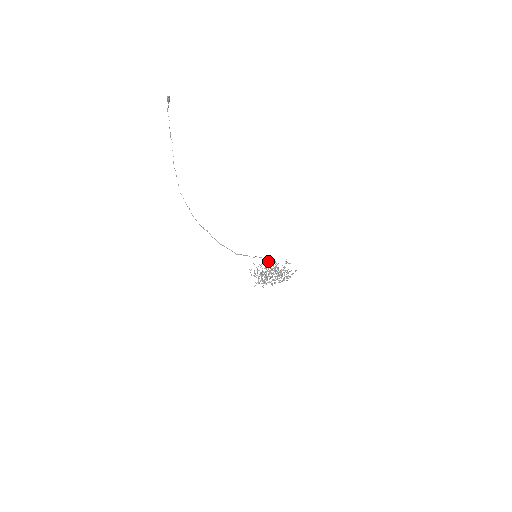
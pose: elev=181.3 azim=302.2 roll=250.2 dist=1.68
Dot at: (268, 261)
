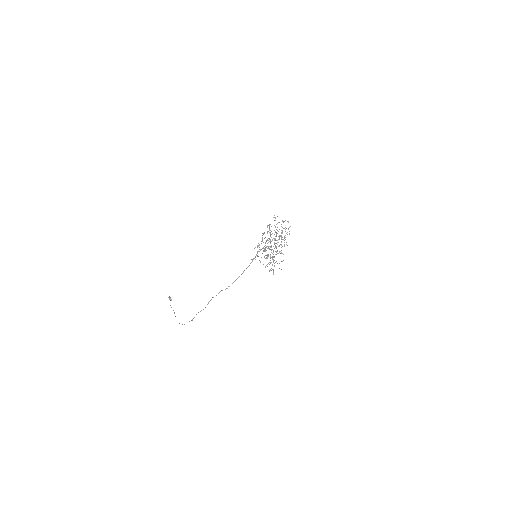
Dot at: occluded
